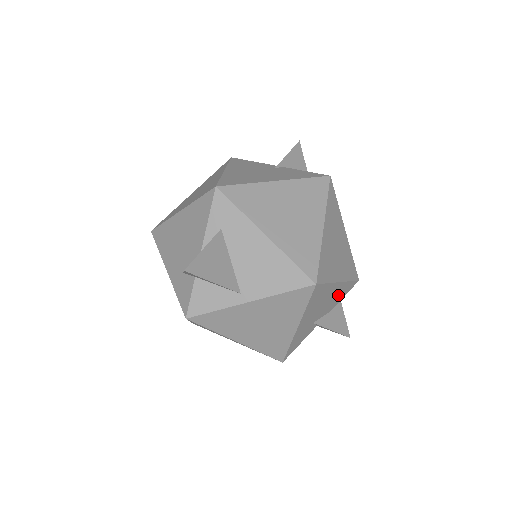
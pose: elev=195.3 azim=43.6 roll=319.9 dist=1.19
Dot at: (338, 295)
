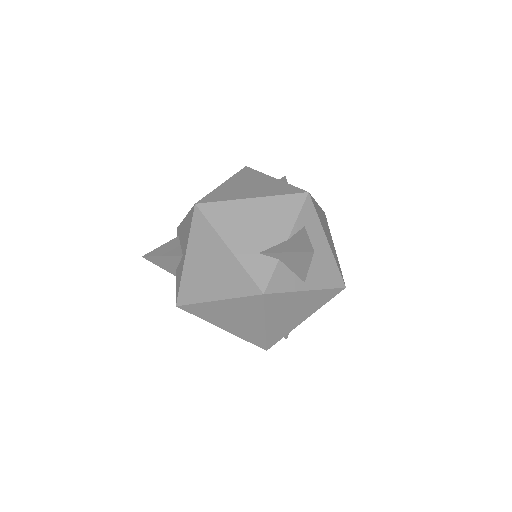
Dot at: occluded
